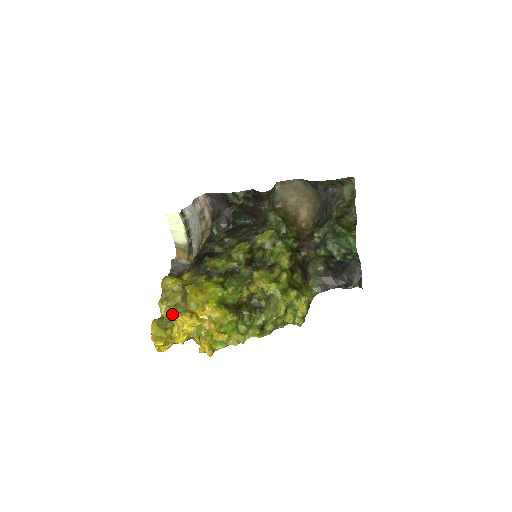
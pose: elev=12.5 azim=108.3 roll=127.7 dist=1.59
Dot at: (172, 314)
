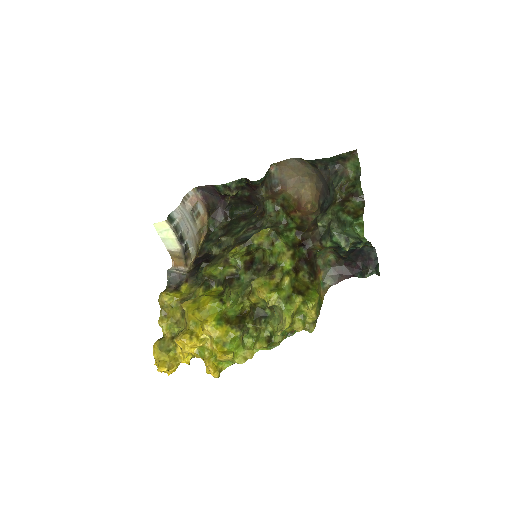
Dot at: (174, 333)
